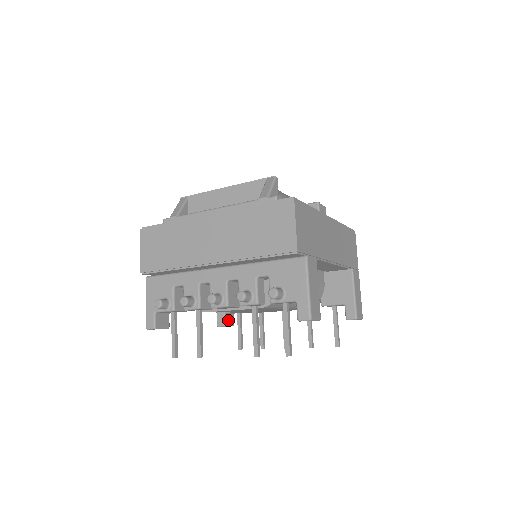
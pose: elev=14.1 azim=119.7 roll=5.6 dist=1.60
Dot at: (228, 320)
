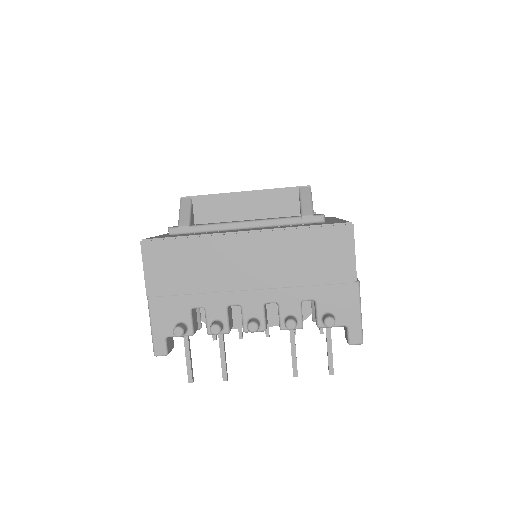
Dot at: occluded
